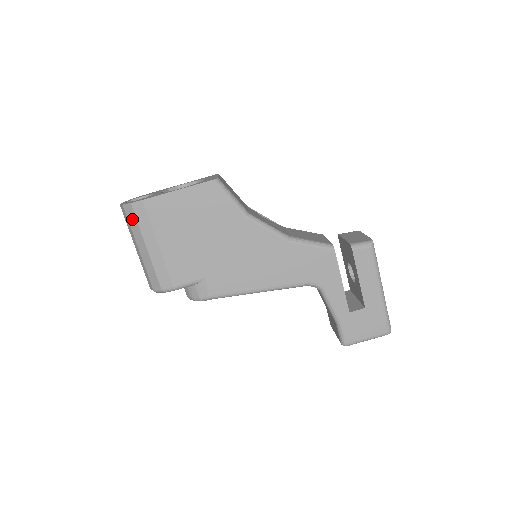
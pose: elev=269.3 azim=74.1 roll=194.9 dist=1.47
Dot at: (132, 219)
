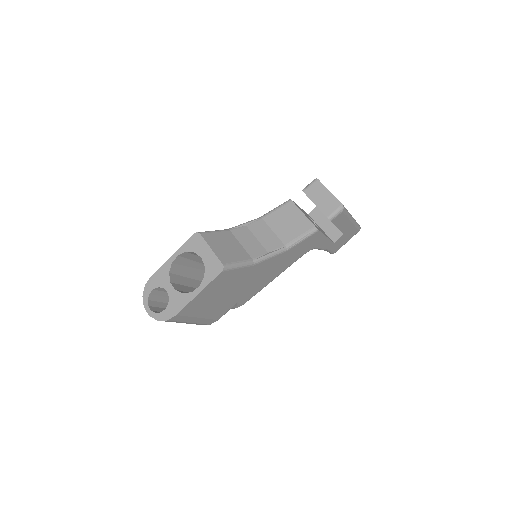
Dot at: occluded
